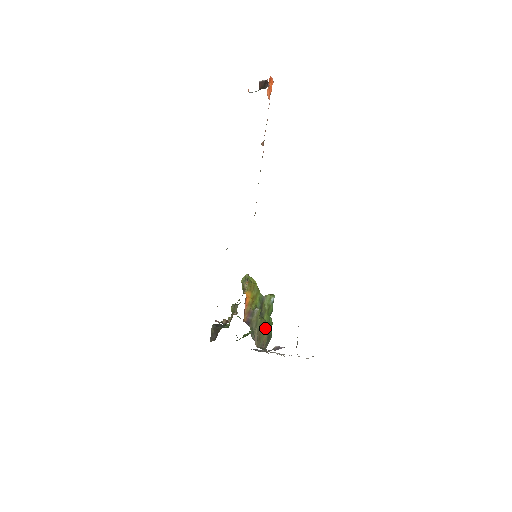
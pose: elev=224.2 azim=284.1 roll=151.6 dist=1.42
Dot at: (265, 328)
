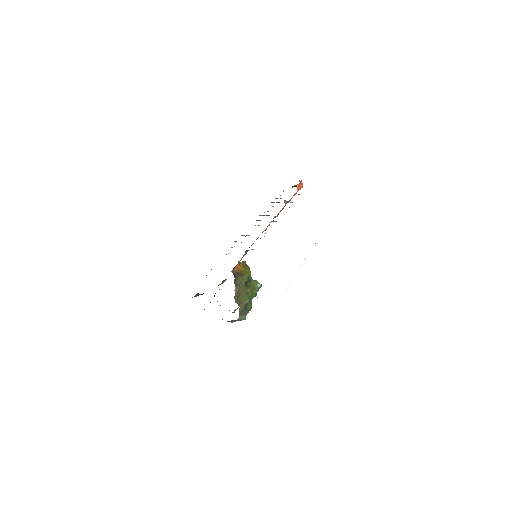
Dot at: (246, 296)
